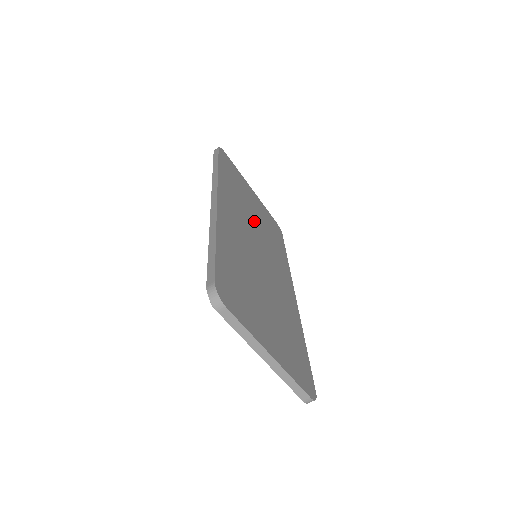
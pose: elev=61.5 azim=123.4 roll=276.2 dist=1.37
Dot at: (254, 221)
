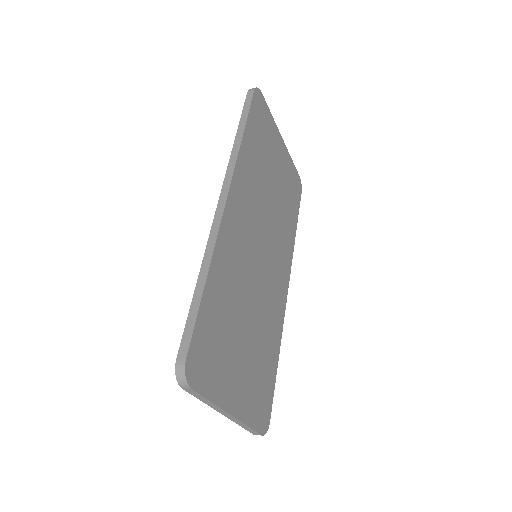
Dot at: (269, 200)
